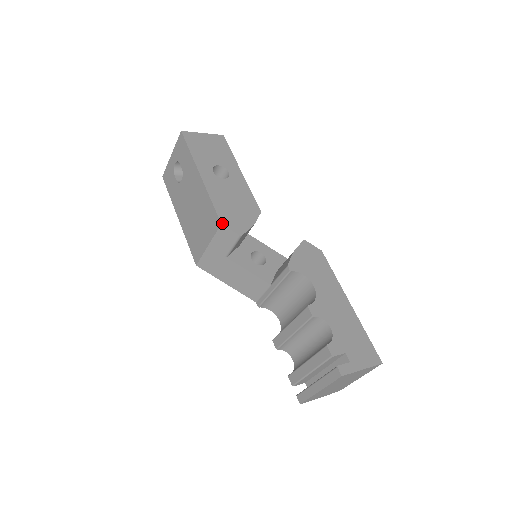
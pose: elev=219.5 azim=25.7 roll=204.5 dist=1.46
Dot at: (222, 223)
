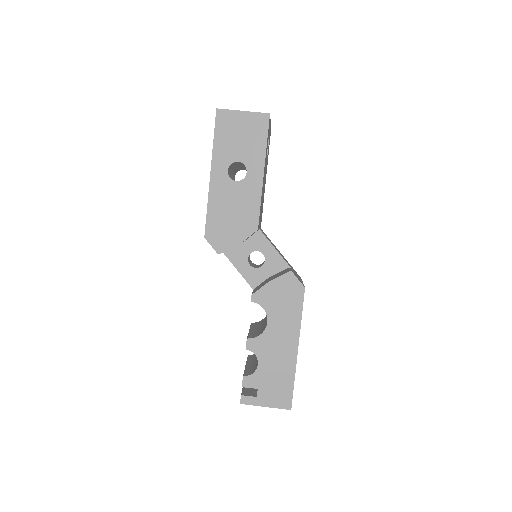
Dot at: (205, 237)
